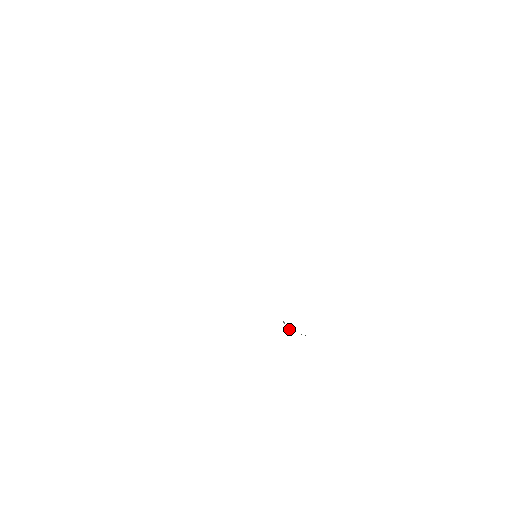
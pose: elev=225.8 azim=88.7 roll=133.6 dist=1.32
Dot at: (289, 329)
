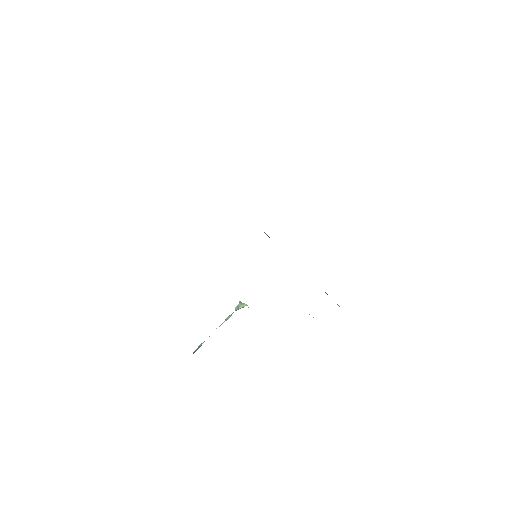
Dot at: (242, 304)
